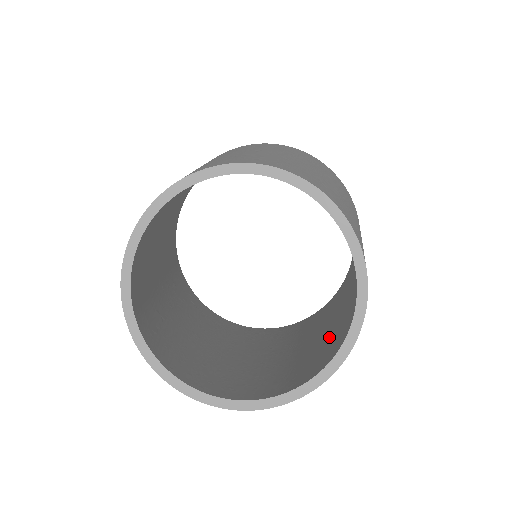
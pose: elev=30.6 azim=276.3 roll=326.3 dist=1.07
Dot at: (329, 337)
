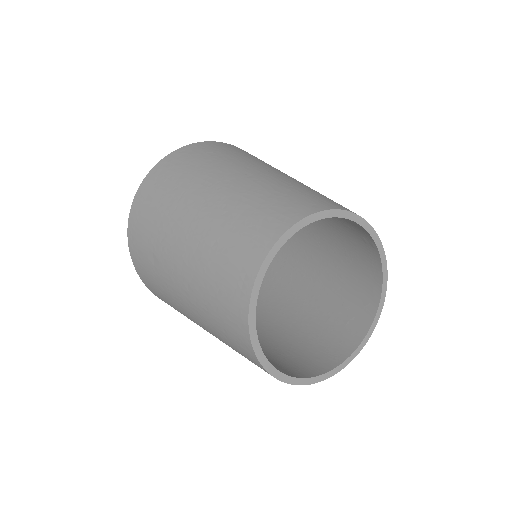
Dot at: (325, 317)
